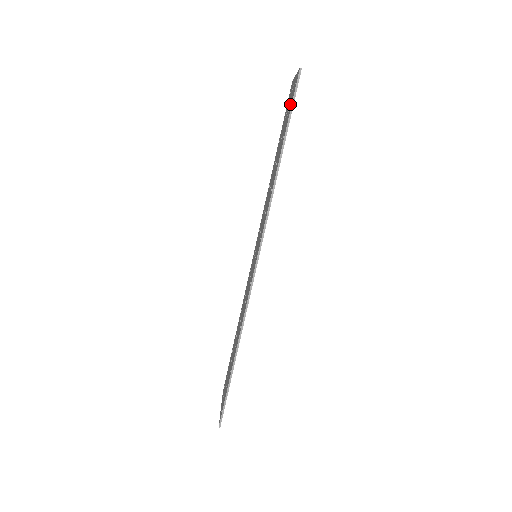
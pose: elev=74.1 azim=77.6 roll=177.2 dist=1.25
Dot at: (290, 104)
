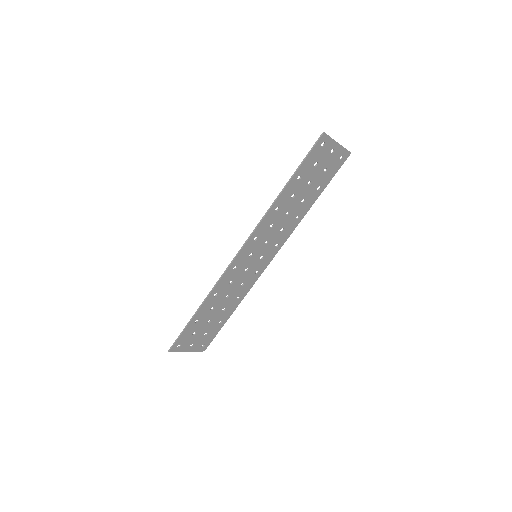
Dot at: (315, 157)
